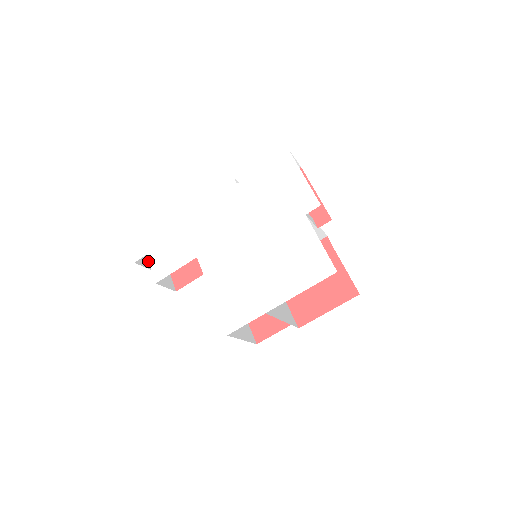
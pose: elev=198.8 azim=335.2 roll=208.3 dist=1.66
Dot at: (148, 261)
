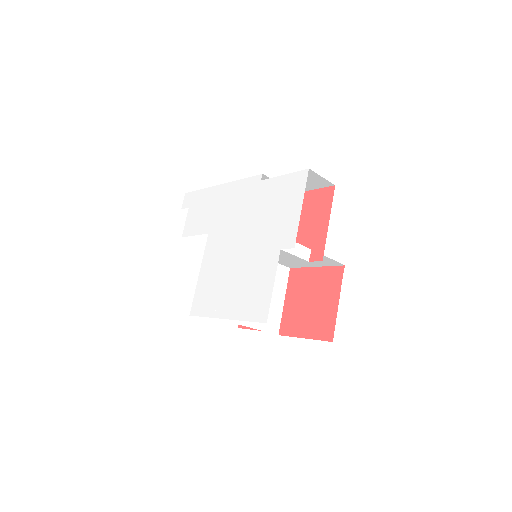
Dot at: occluded
